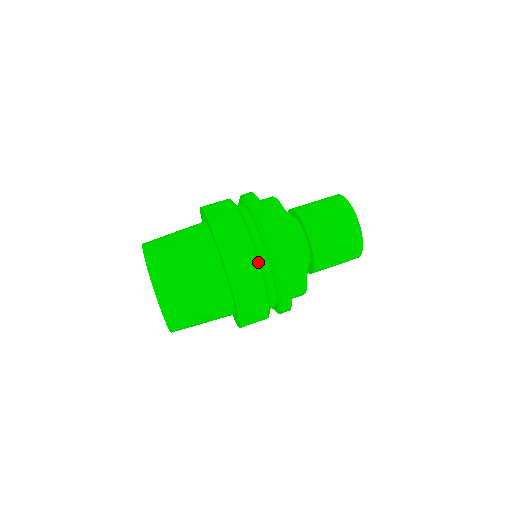
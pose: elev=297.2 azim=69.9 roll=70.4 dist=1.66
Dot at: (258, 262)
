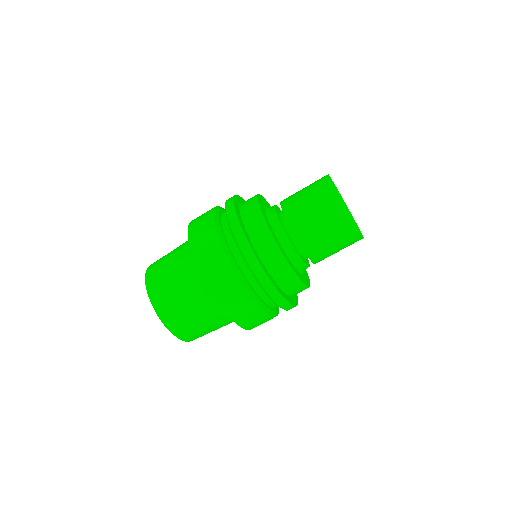
Dot at: (254, 300)
